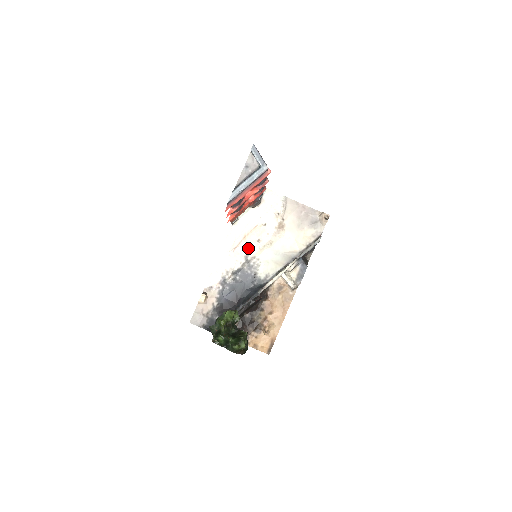
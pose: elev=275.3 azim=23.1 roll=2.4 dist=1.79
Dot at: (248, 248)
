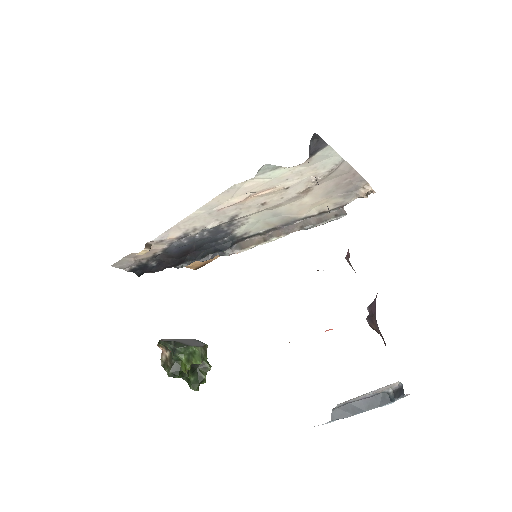
Dot at: (243, 209)
